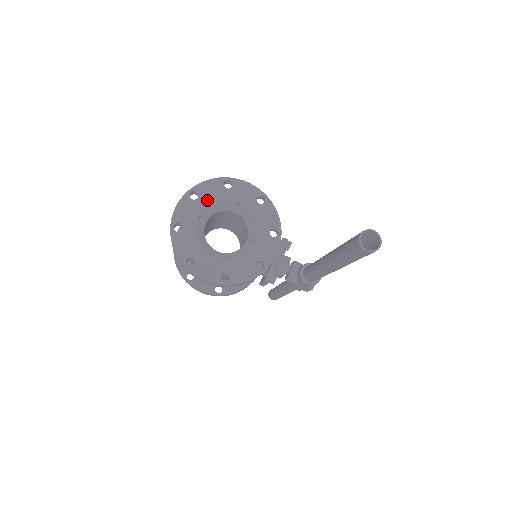
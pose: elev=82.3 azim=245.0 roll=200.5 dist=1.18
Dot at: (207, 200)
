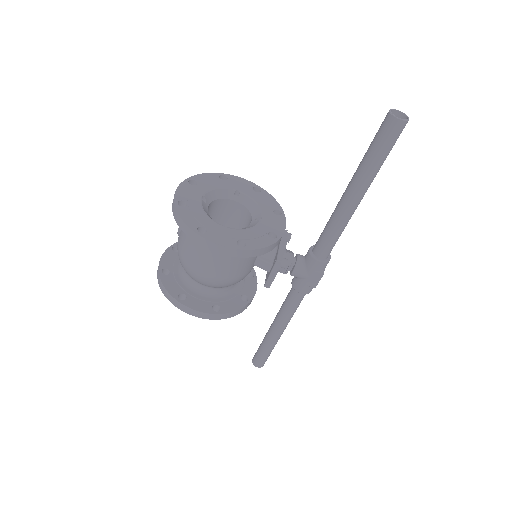
Dot at: (206, 186)
